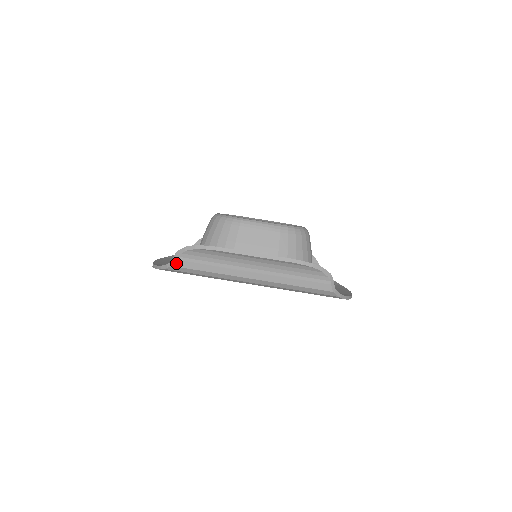
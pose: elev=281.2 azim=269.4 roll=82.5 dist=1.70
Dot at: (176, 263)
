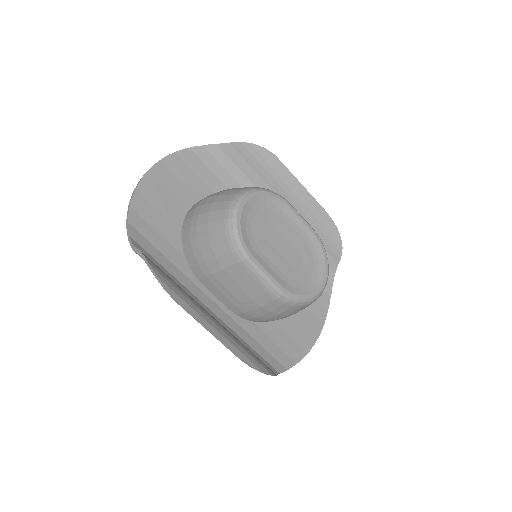
Dot at: (137, 253)
